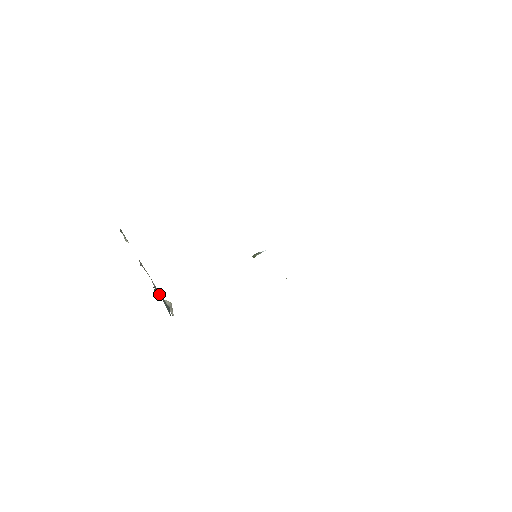
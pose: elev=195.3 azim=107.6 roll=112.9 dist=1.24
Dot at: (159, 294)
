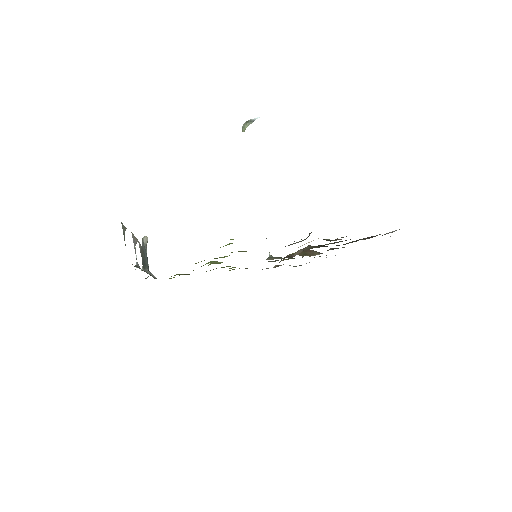
Dot at: (144, 257)
